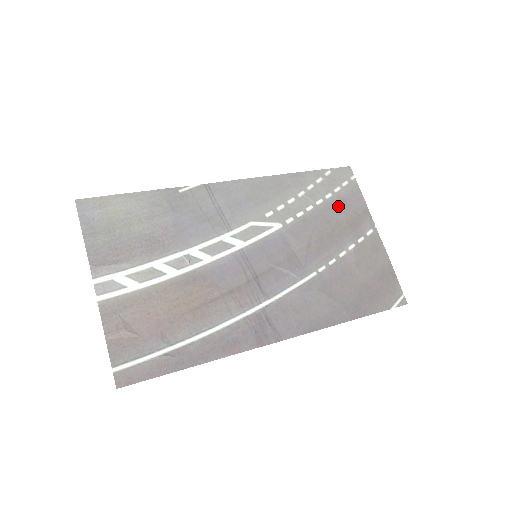
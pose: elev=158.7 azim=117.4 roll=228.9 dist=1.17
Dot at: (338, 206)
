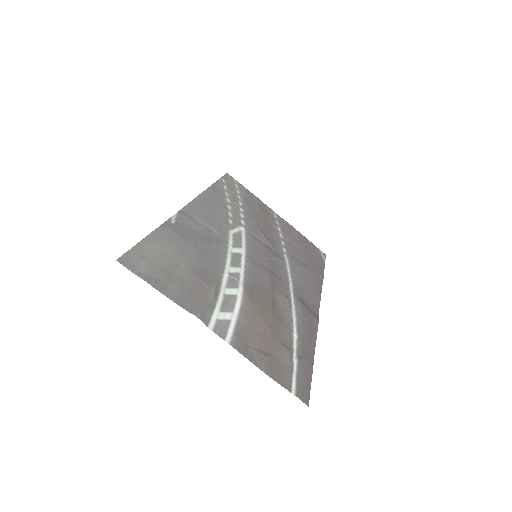
Dot at: (250, 203)
